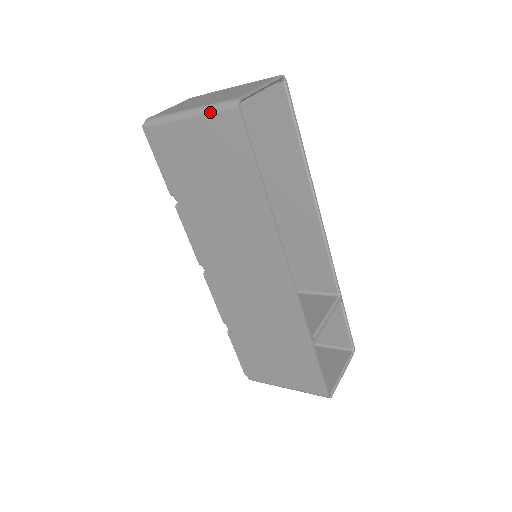
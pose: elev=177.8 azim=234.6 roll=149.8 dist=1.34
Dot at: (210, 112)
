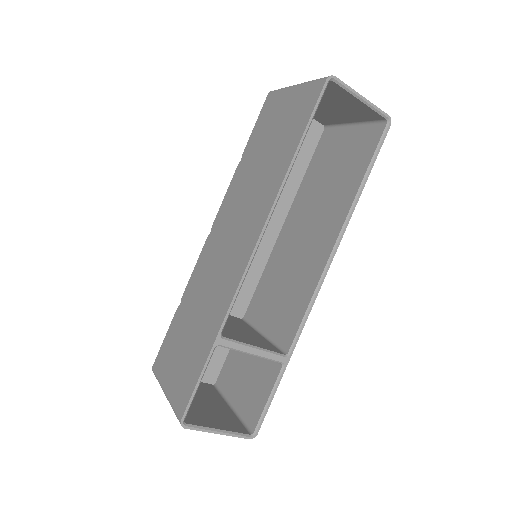
Dot at: (309, 83)
